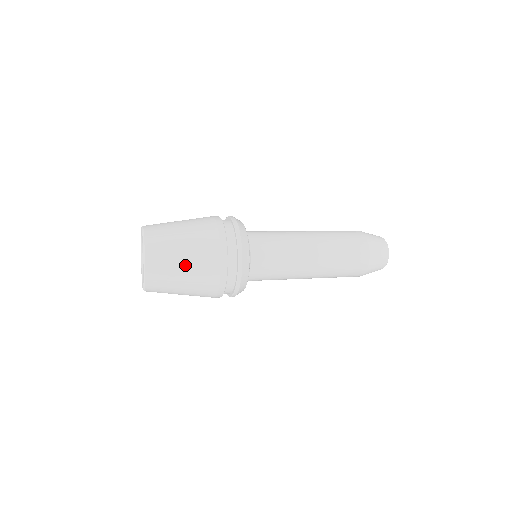
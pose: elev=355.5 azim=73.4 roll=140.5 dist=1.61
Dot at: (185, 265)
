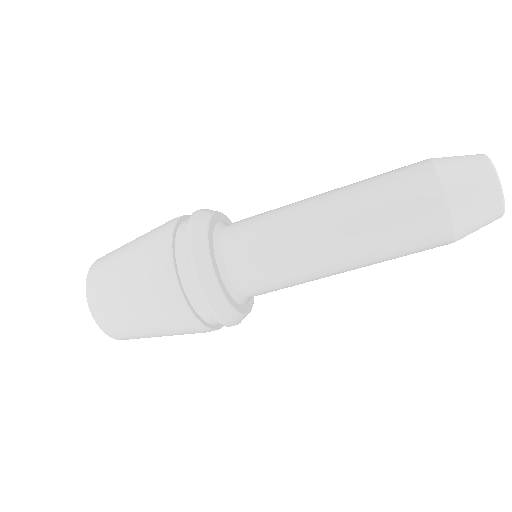
Dot at: occluded
